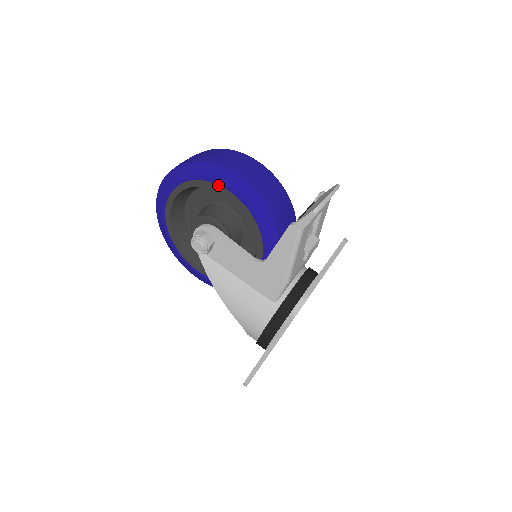
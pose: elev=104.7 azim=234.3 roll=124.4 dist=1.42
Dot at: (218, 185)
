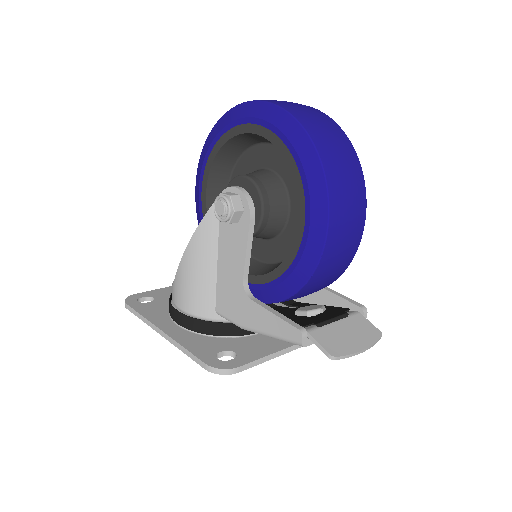
Dot at: (305, 205)
